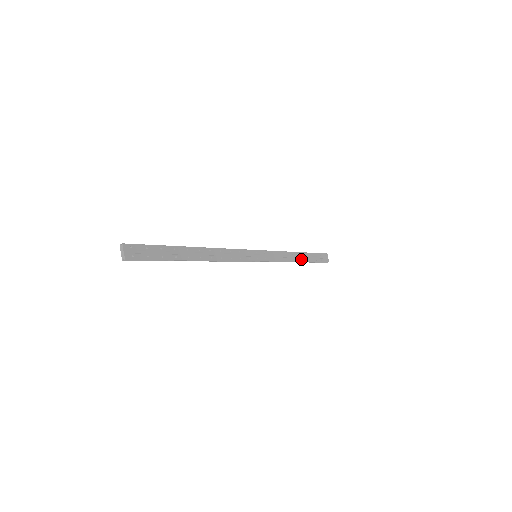
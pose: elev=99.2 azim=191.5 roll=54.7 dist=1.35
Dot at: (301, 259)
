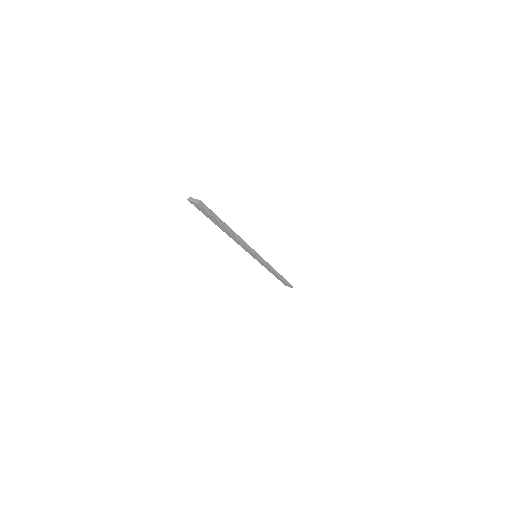
Dot at: occluded
